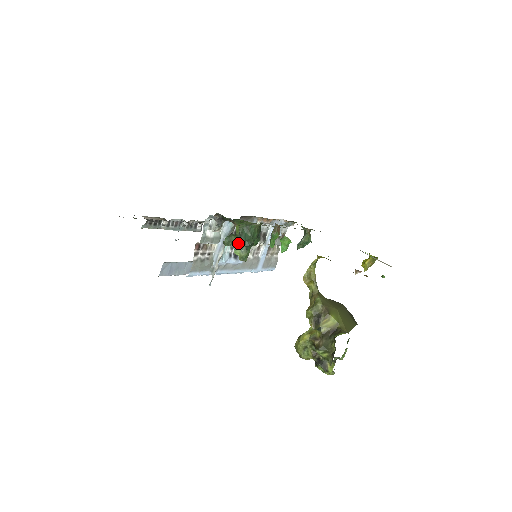
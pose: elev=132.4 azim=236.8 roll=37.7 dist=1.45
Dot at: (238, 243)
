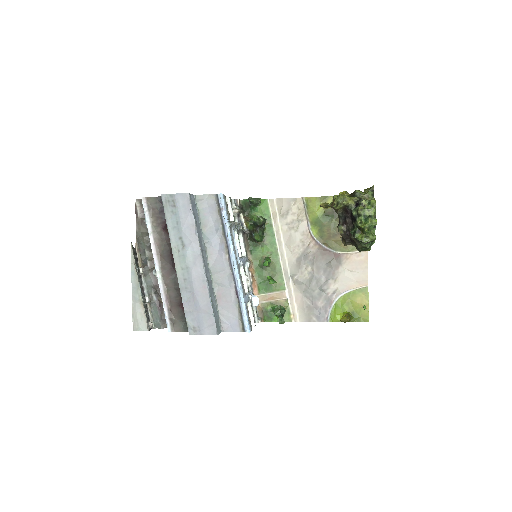
Dot at: (253, 219)
